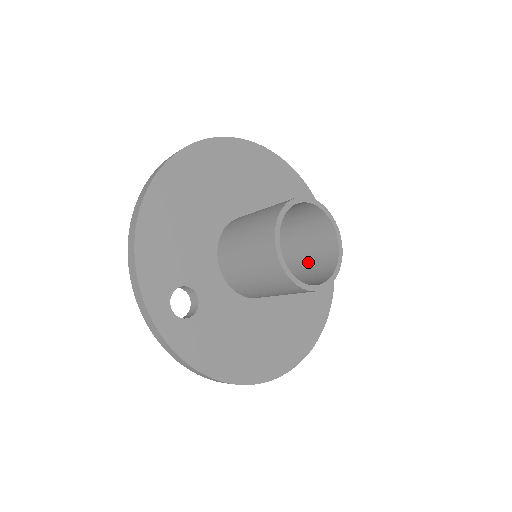
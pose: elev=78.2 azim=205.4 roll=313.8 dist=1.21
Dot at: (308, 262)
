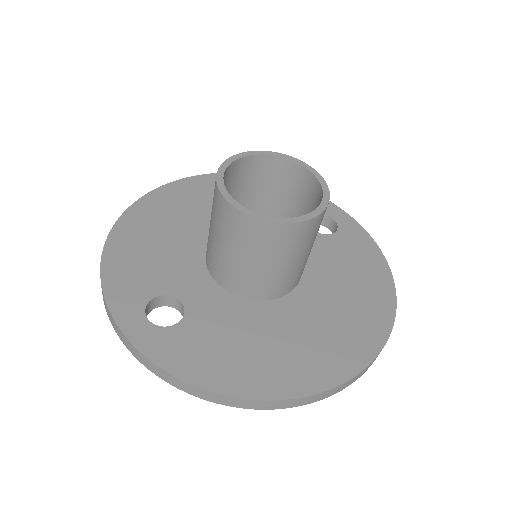
Dot at: occluded
